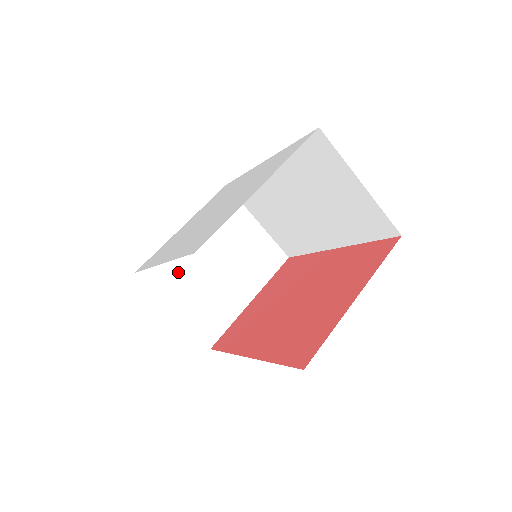
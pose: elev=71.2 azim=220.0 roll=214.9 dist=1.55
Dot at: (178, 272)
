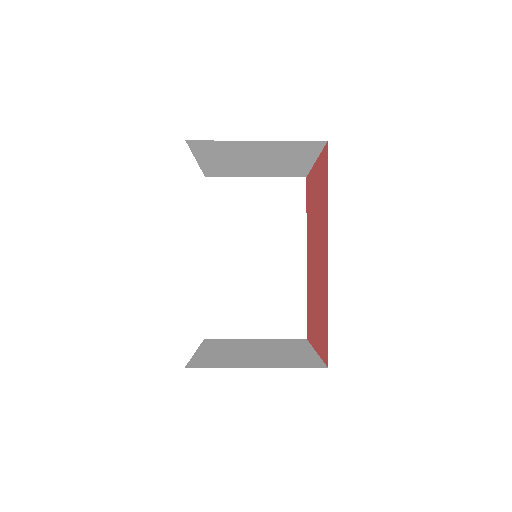
Dot at: (231, 171)
